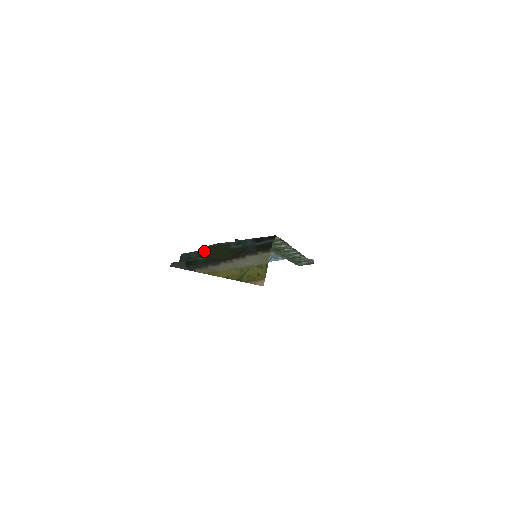
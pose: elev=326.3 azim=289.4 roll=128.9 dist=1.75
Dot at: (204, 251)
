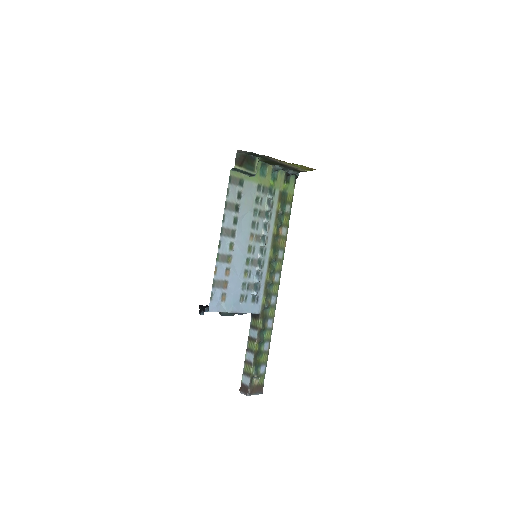
Dot at: occluded
